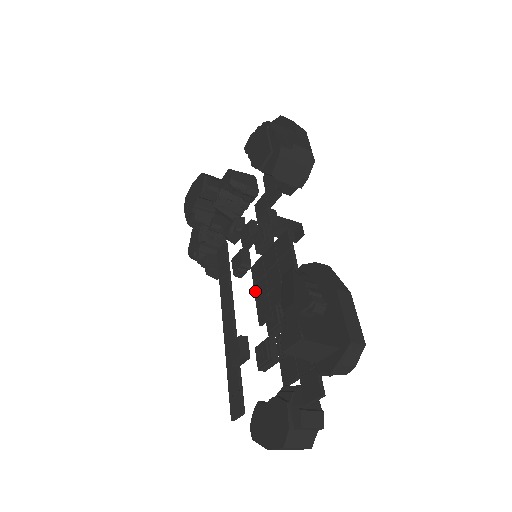
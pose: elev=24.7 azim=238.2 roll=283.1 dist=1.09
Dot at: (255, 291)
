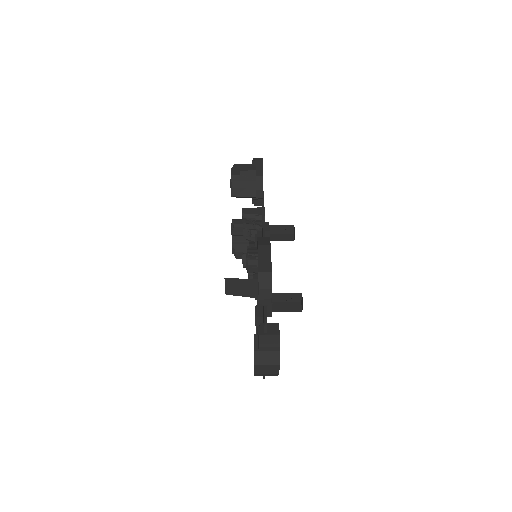
Dot at: occluded
